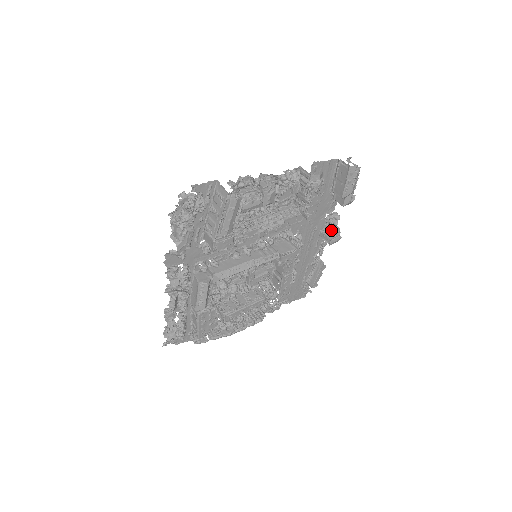
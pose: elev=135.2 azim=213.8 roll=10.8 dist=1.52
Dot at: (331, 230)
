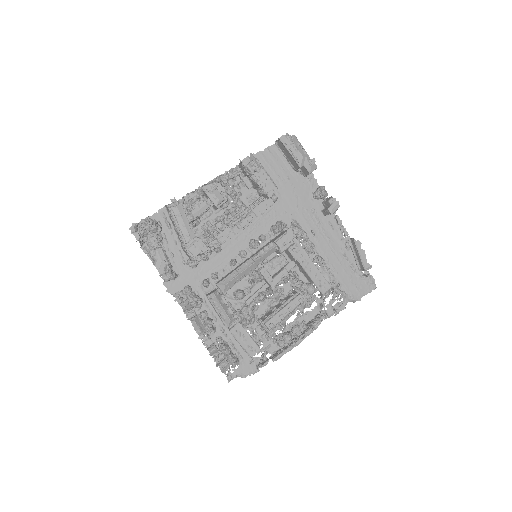
Dot at: (326, 203)
